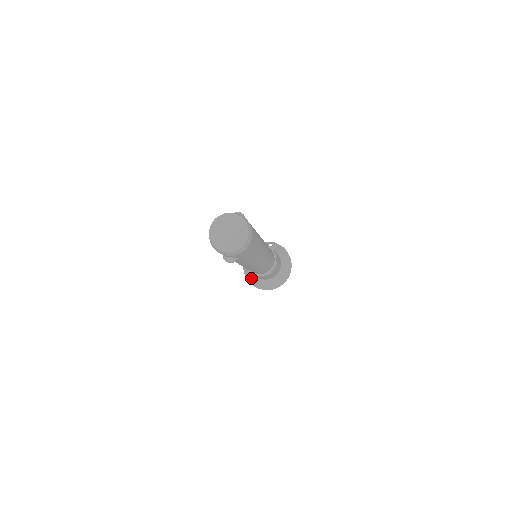
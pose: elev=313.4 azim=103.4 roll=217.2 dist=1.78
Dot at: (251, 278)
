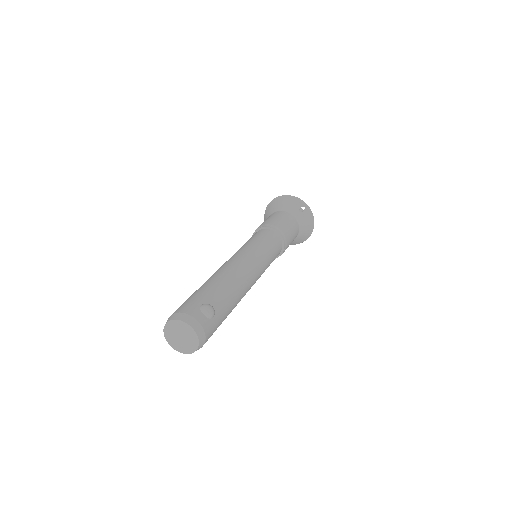
Dot at: occluded
